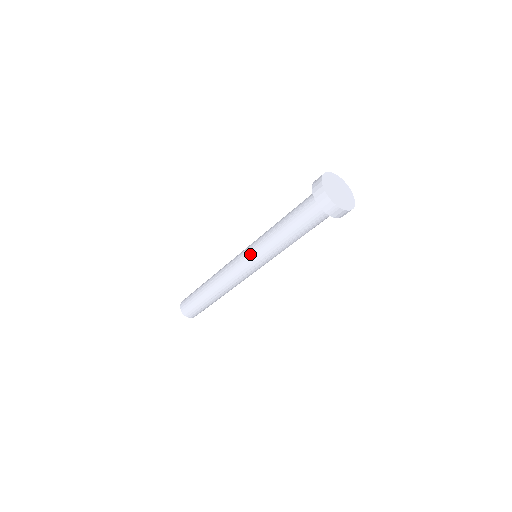
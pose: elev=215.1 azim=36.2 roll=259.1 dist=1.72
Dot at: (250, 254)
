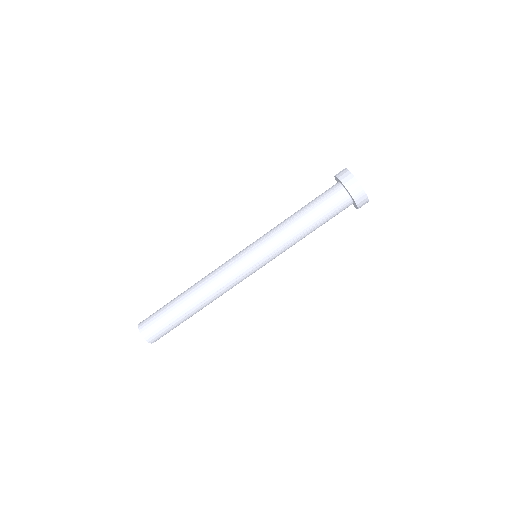
Dot at: (256, 249)
